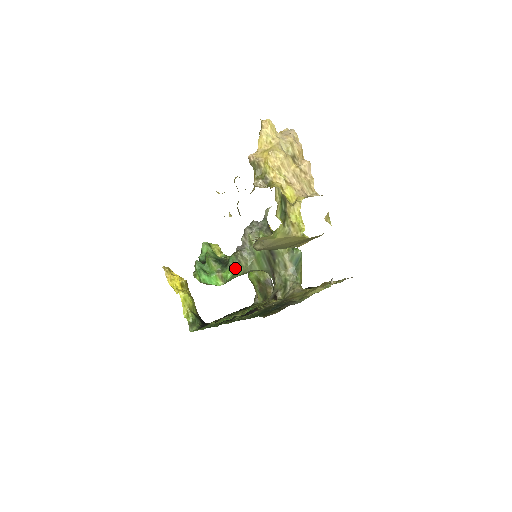
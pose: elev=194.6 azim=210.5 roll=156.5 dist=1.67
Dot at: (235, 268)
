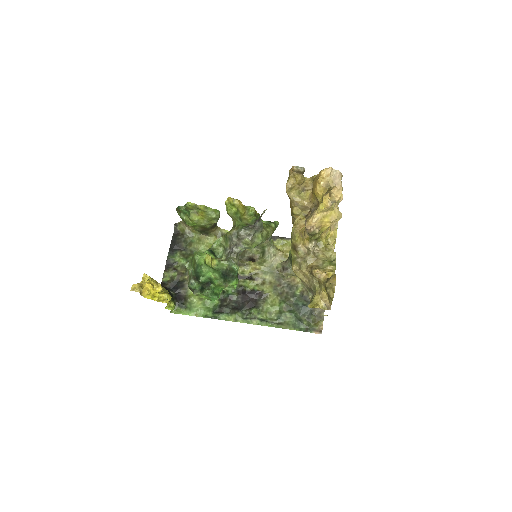
Dot at: (237, 273)
